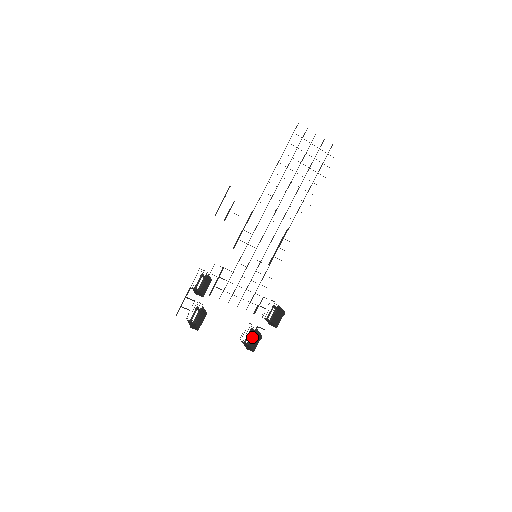
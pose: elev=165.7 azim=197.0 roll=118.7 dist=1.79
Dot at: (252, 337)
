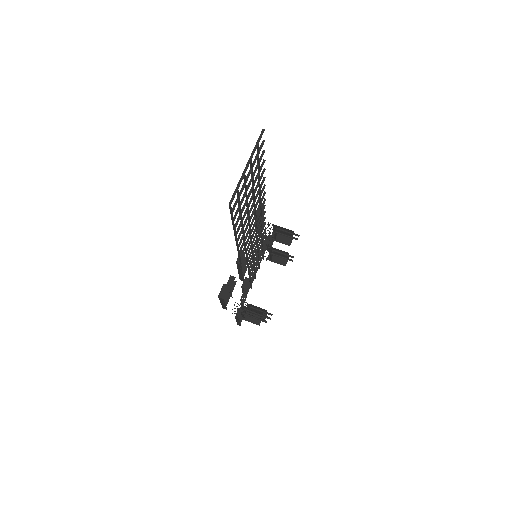
Dot at: occluded
